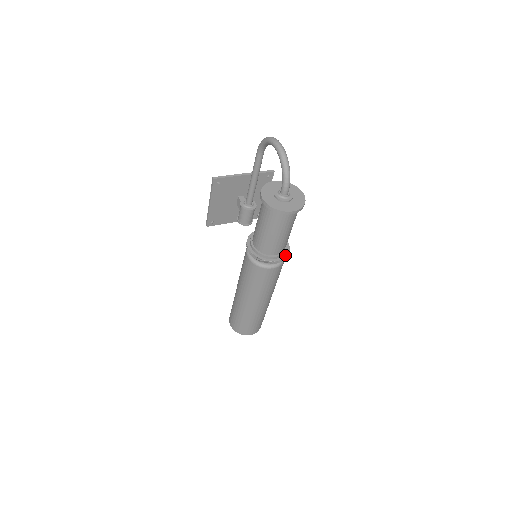
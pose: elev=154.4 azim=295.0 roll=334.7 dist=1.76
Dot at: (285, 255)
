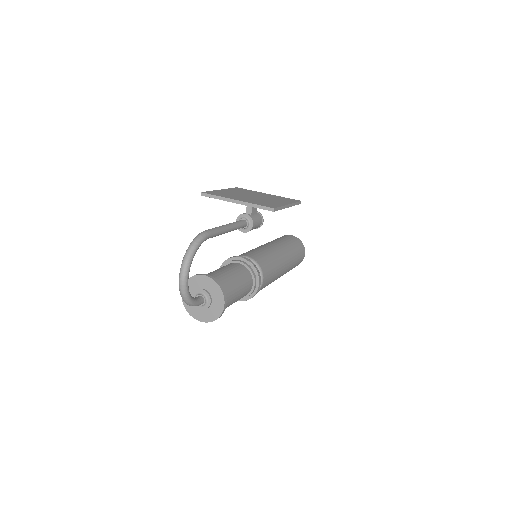
Dot at: (246, 299)
